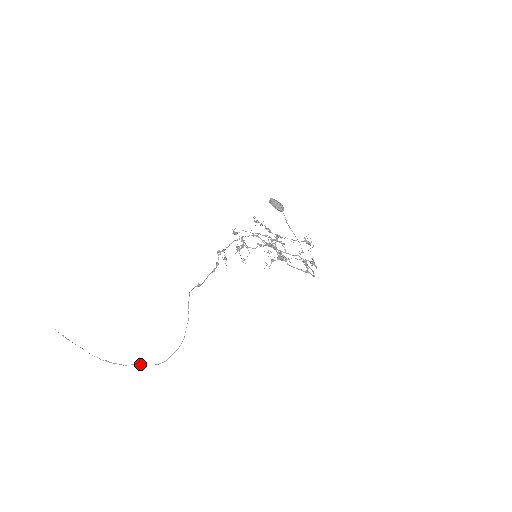
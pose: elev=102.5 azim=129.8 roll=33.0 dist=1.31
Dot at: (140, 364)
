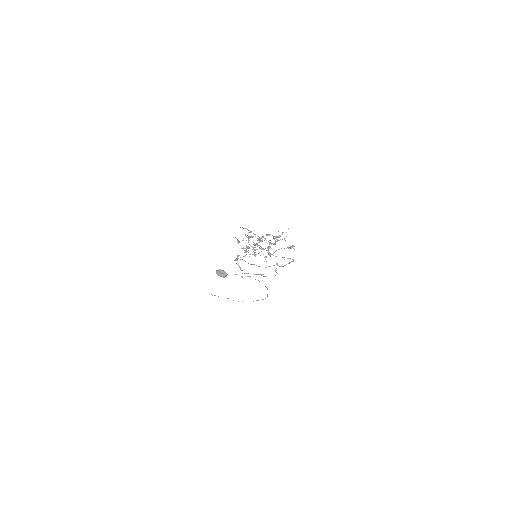
Dot at: (257, 300)
